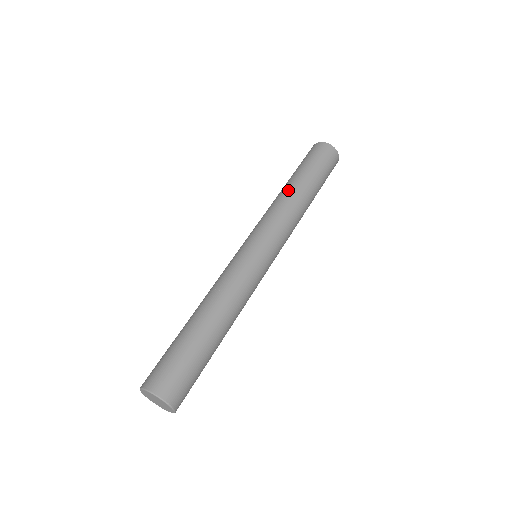
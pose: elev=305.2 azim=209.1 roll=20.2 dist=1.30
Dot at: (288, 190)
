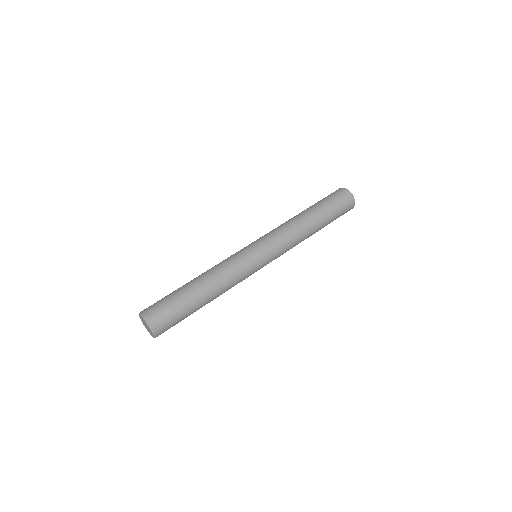
Dot at: occluded
